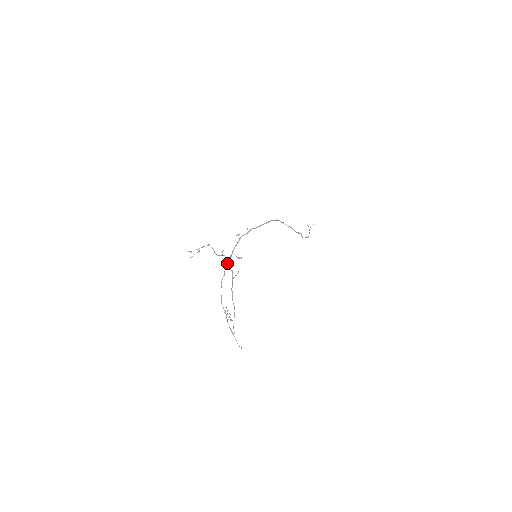
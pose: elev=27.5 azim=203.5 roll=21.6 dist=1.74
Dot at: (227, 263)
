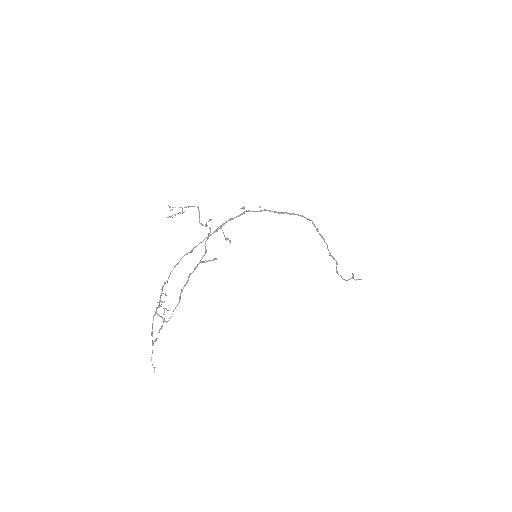
Dot at: (206, 237)
